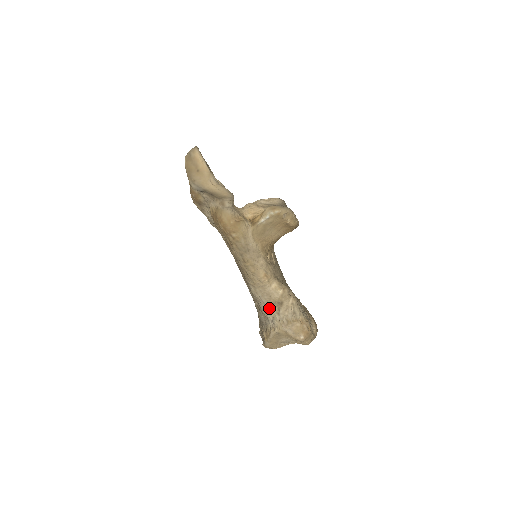
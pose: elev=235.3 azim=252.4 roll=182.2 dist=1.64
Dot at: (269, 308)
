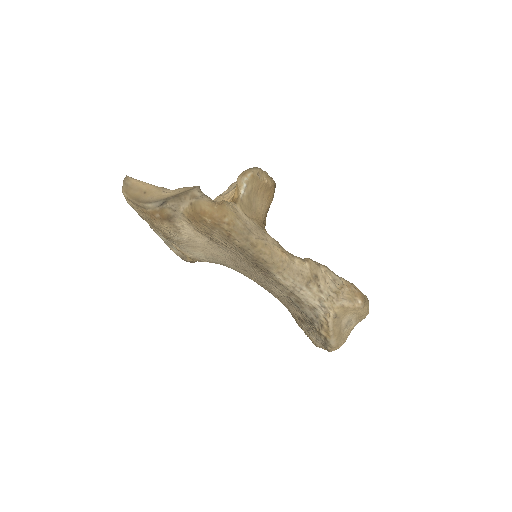
Dot at: (309, 291)
